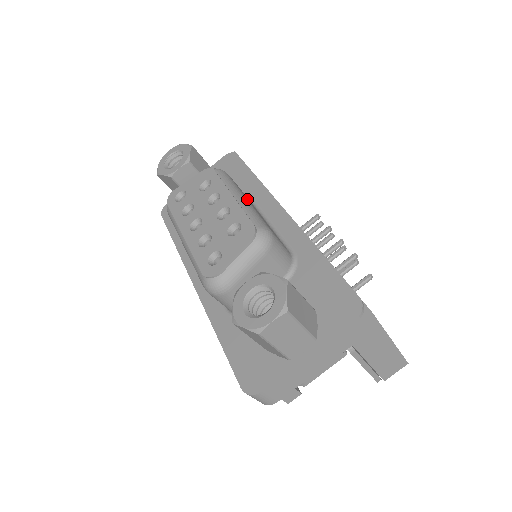
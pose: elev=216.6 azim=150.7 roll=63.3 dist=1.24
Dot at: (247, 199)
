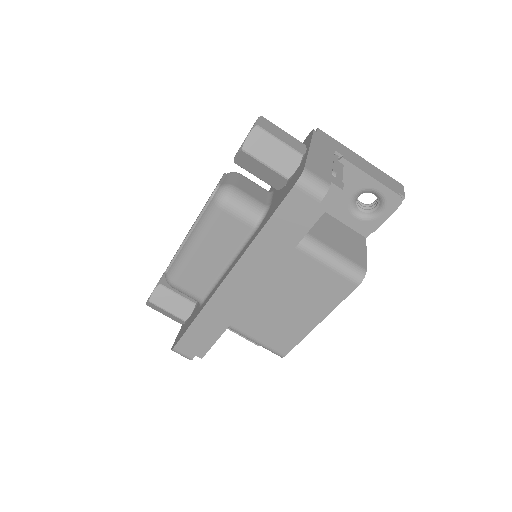
Dot at: occluded
